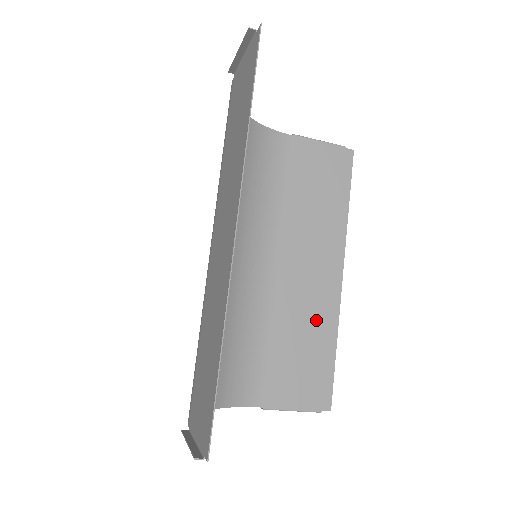
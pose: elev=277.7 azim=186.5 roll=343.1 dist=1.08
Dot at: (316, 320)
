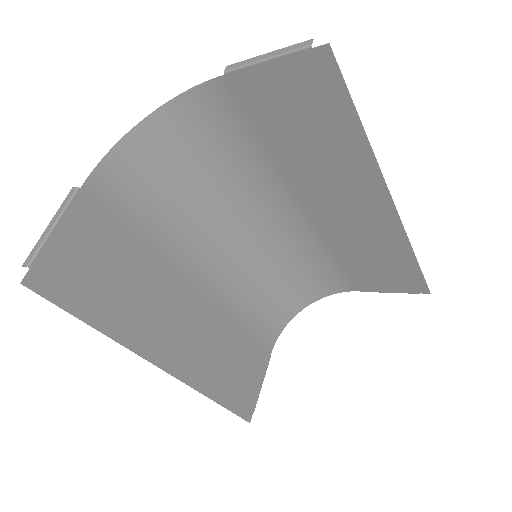
Dot at: (379, 242)
